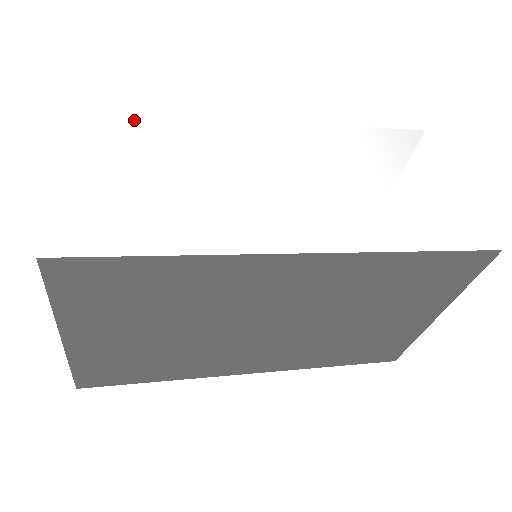
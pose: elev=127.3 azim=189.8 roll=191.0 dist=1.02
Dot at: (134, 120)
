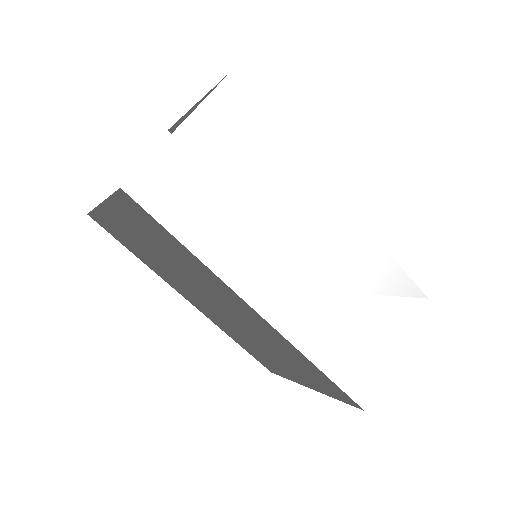
Dot at: (266, 125)
